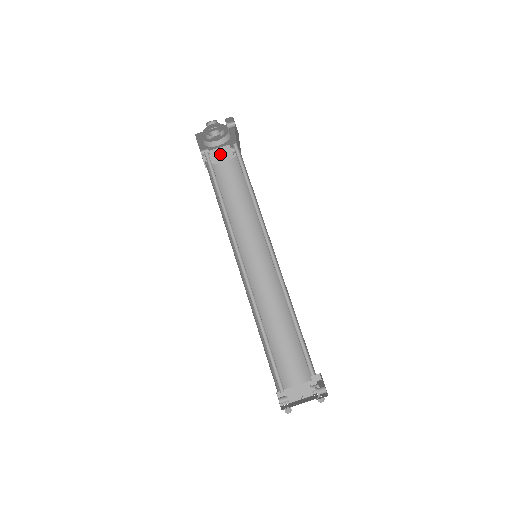
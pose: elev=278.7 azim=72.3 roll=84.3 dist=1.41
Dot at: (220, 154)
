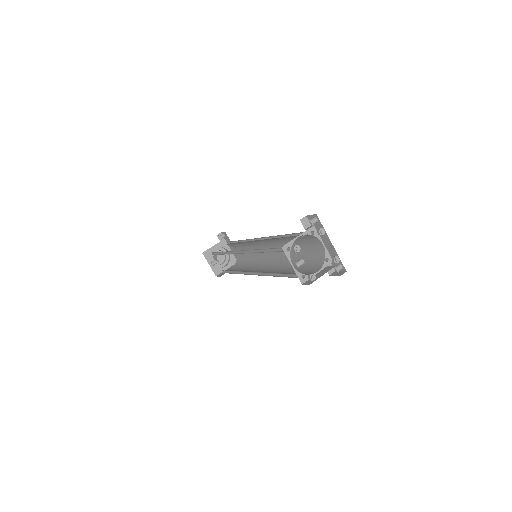
Dot at: (228, 269)
